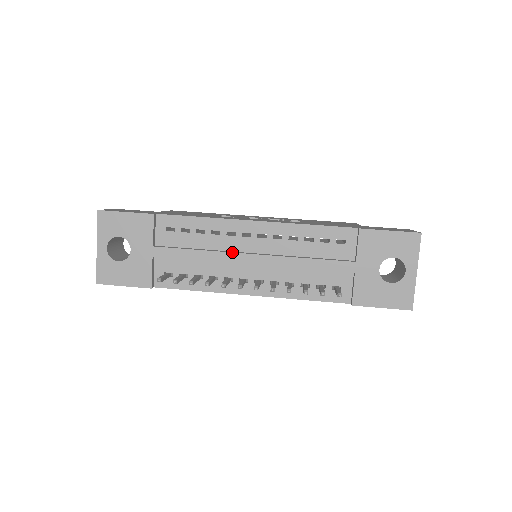
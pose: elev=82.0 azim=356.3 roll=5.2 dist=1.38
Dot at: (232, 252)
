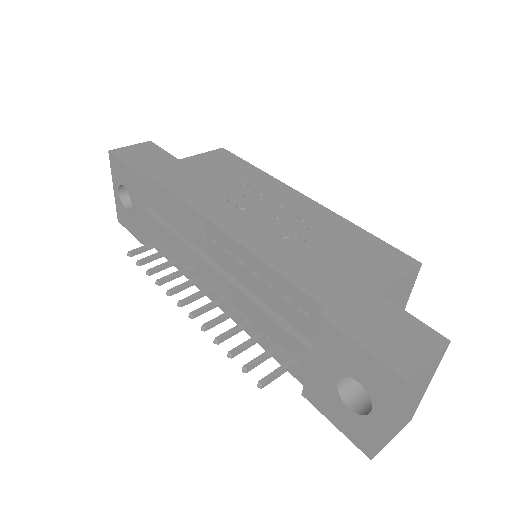
Dot at: (197, 254)
